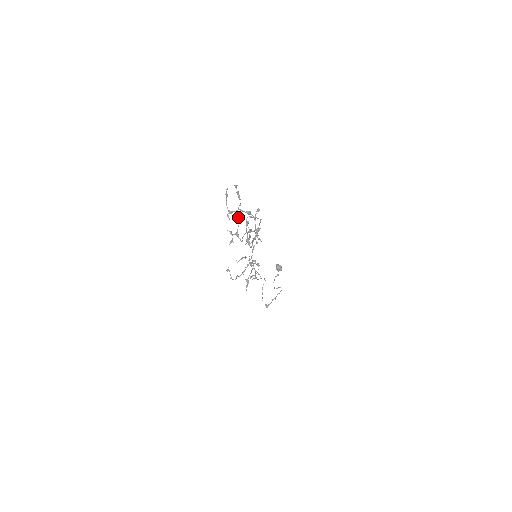
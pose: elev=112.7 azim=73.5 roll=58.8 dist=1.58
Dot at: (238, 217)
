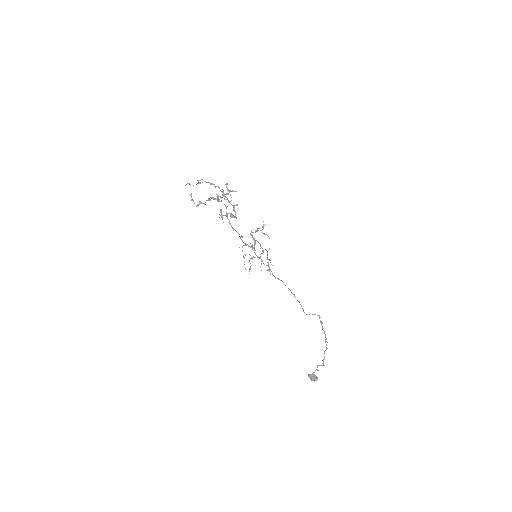
Dot at: occluded
